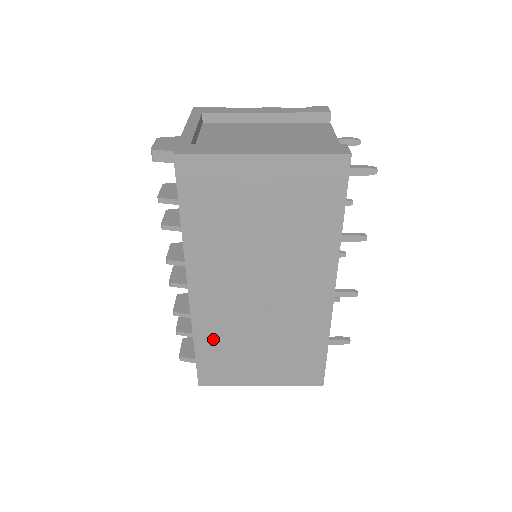
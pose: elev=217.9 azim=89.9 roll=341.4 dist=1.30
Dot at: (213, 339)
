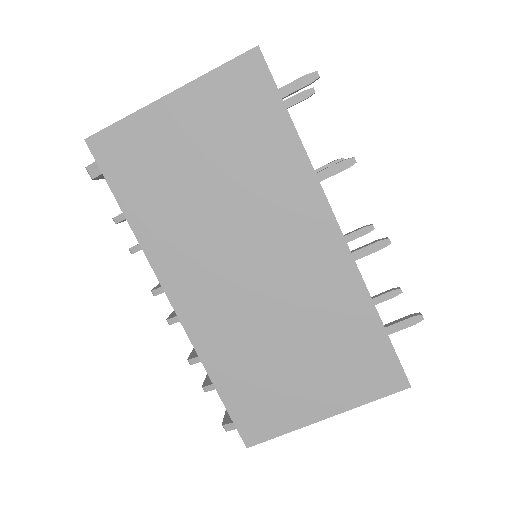
Dot at: (230, 364)
